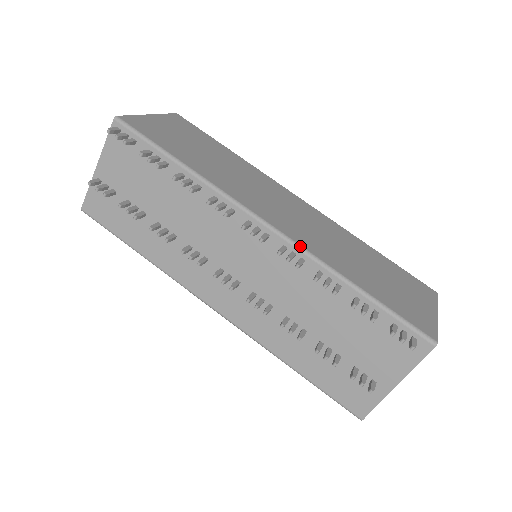
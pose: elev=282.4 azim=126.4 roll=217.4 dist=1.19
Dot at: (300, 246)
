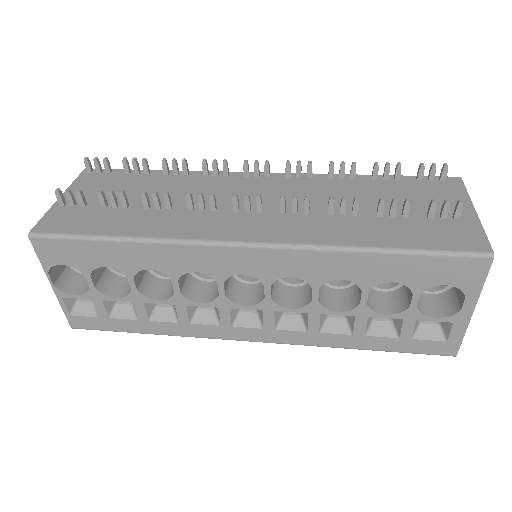
Dot at: occluded
